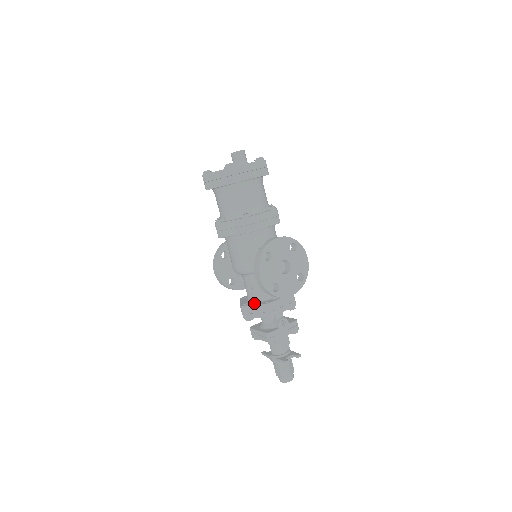
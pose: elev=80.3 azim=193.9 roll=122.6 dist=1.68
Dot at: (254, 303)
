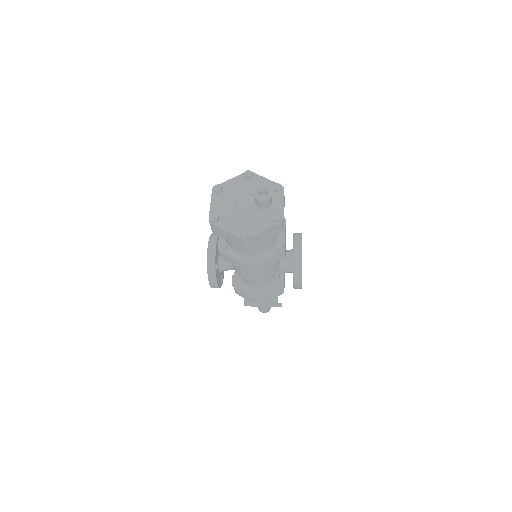
Dot at: (268, 292)
